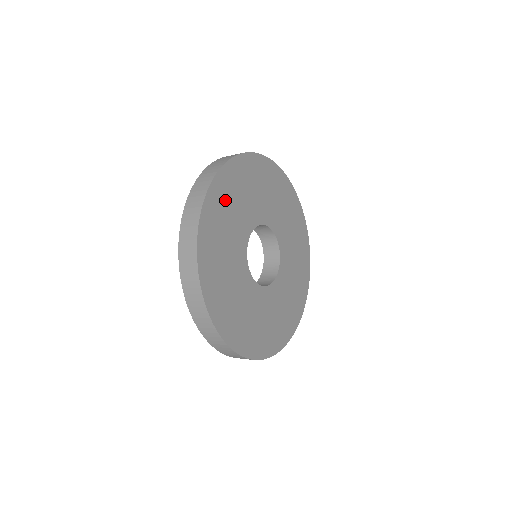
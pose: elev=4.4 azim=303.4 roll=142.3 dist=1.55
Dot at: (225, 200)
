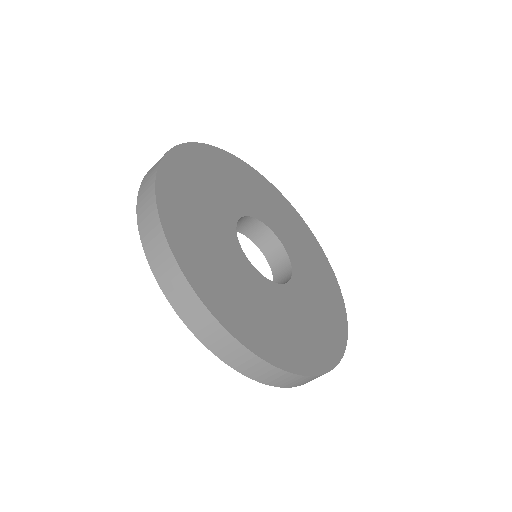
Dot at: (194, 172)
